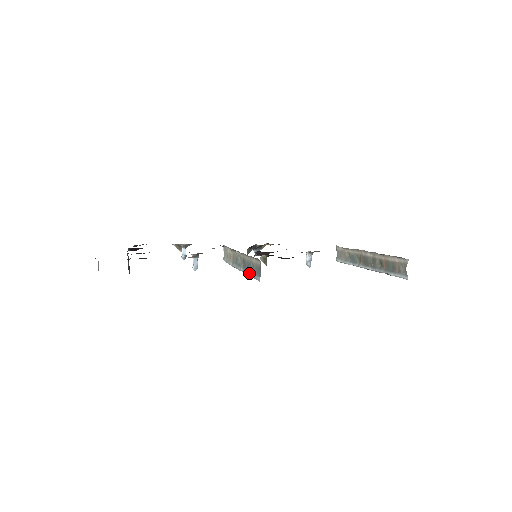
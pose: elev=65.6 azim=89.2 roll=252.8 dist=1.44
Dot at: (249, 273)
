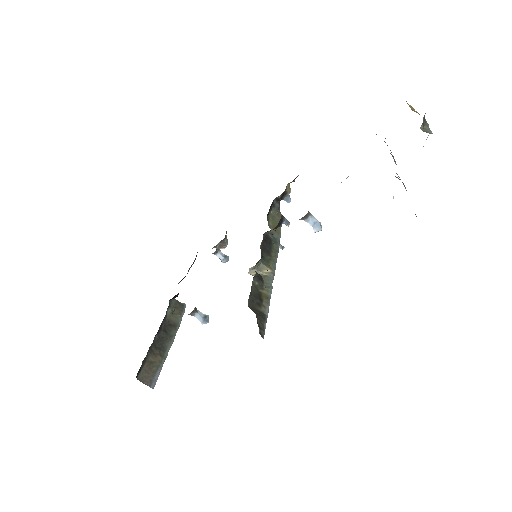
Dot at: occluded
